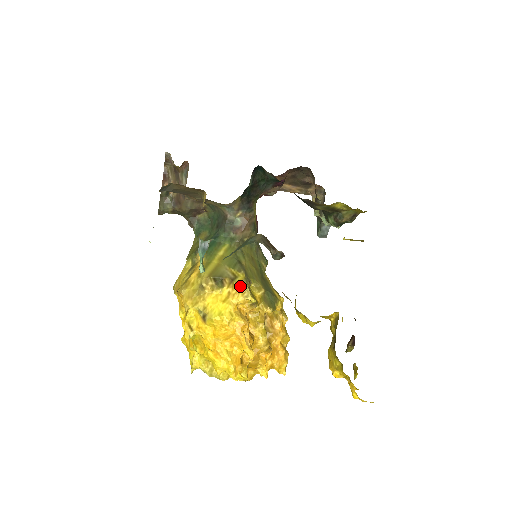
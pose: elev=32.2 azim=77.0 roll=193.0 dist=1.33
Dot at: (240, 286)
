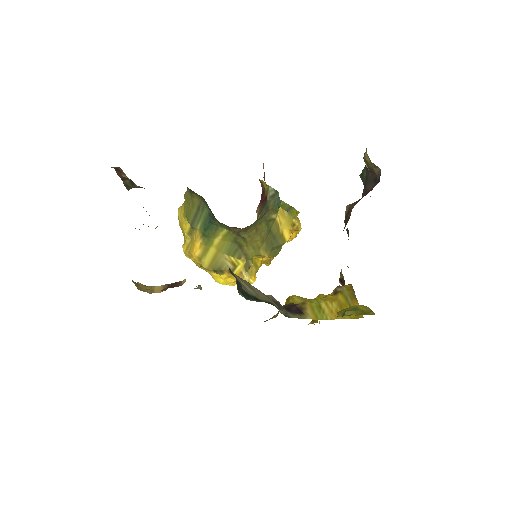
Dot at: occluded
